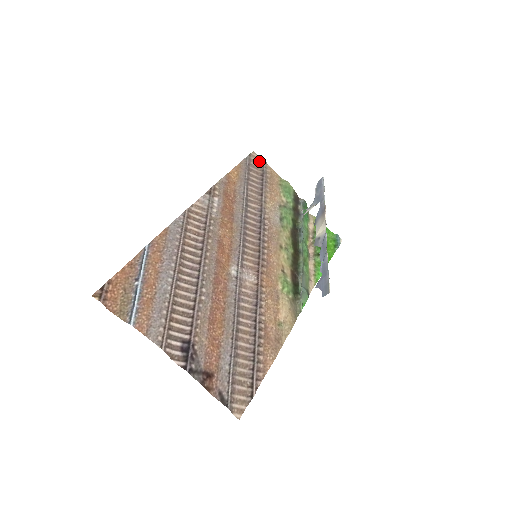
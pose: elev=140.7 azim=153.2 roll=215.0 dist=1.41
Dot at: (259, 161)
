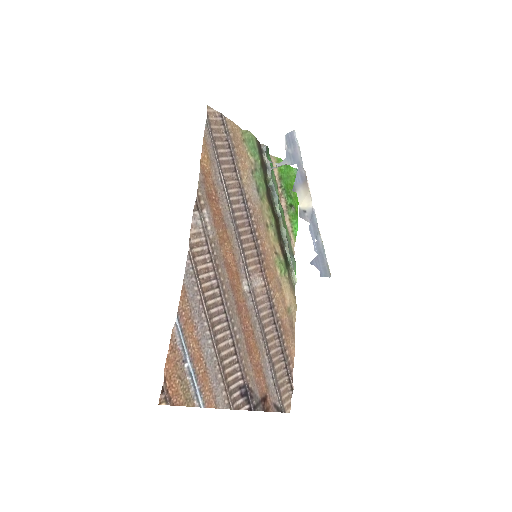
Dot at: (217, 118)
